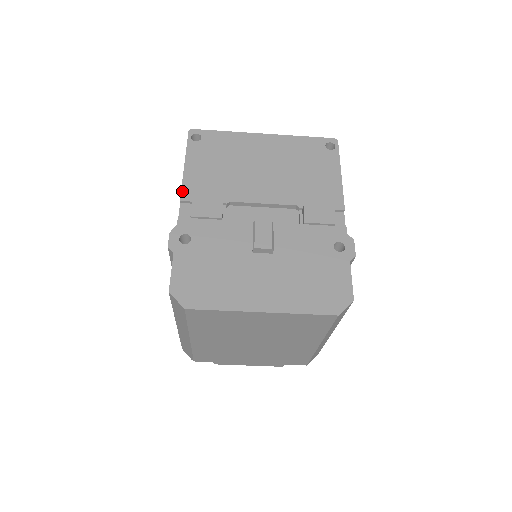
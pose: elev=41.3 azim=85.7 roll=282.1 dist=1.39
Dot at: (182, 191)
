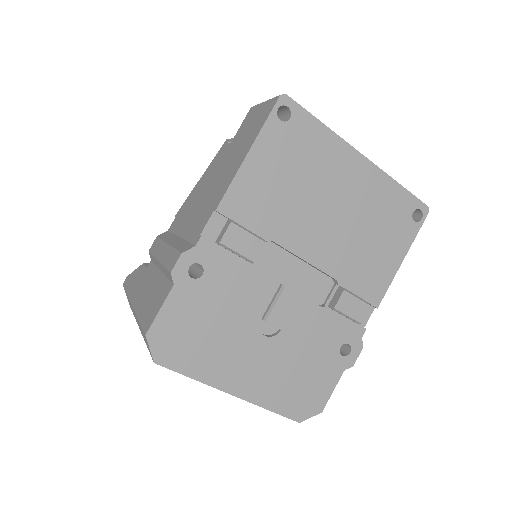
Dot at: (225, 196)
